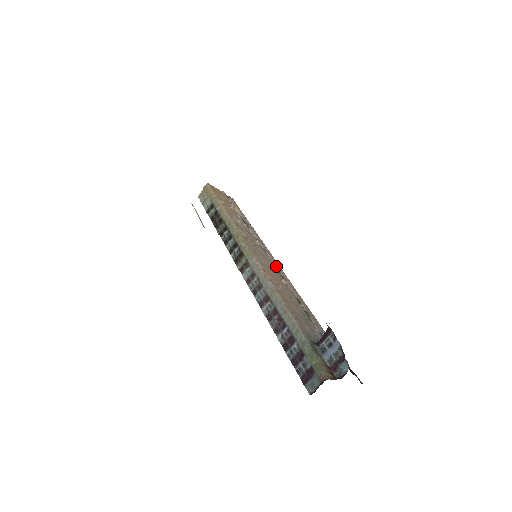
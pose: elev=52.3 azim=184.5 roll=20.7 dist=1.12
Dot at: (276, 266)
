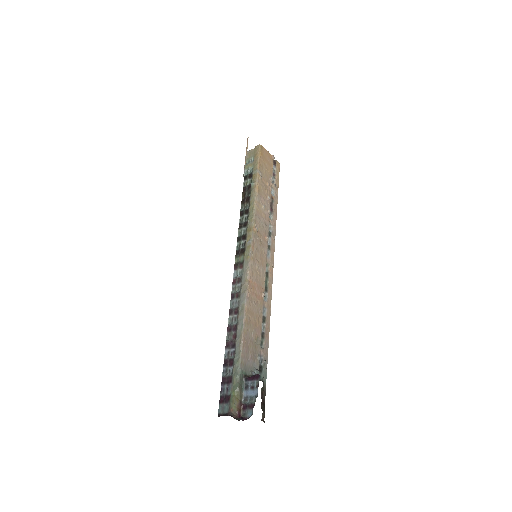
Dot at: (269, 271)
